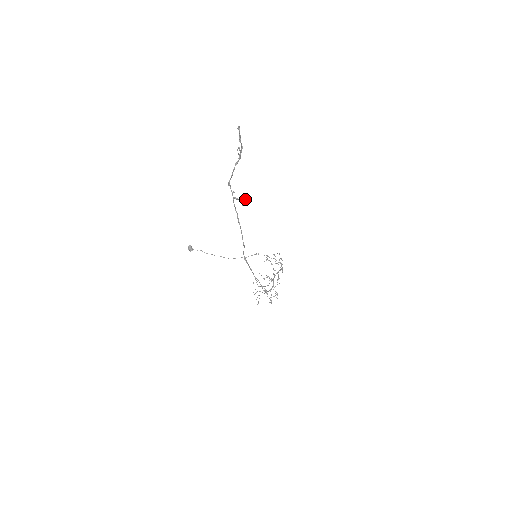
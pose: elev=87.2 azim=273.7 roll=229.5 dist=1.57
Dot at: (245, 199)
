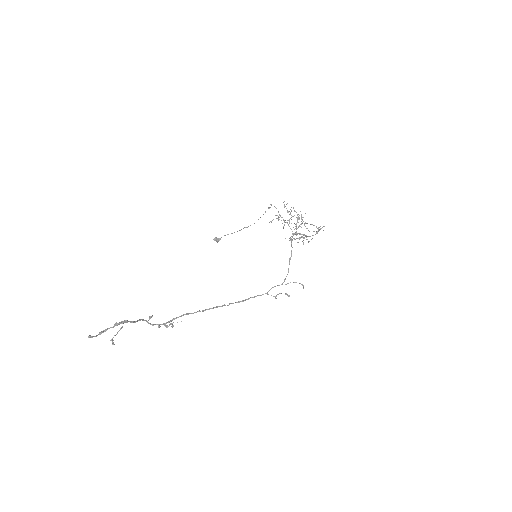
Dot at: (172, 325)
